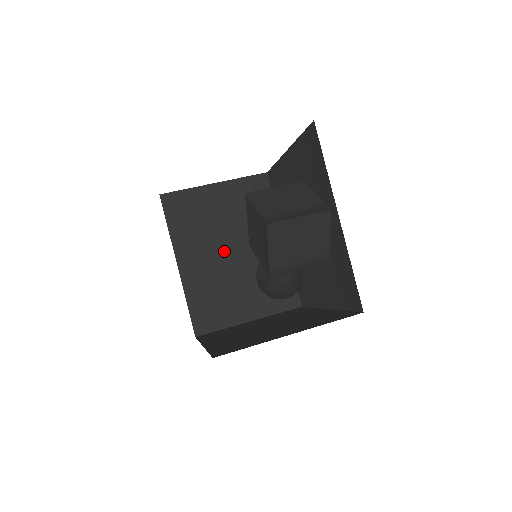
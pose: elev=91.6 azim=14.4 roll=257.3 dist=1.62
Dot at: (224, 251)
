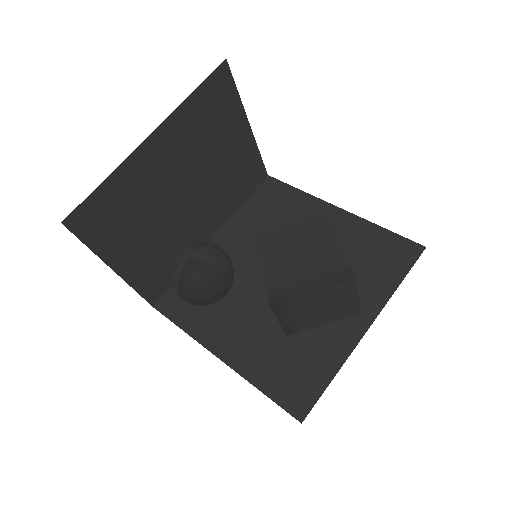
Dot at: (185, 183)
